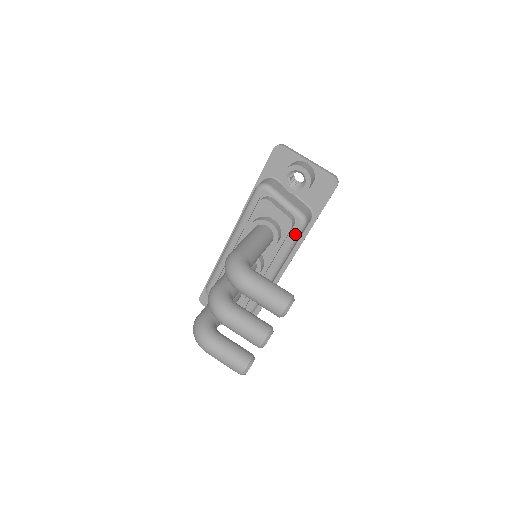
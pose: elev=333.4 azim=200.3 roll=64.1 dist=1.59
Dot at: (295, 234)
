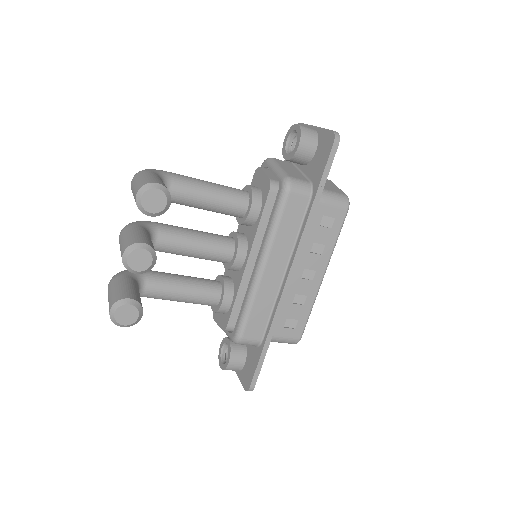
Dot at: (277, 203)
